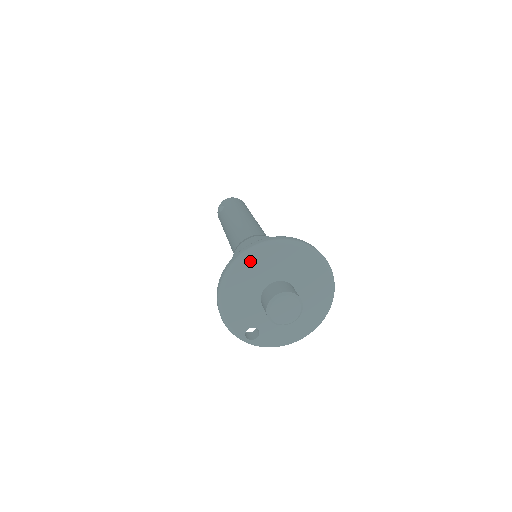
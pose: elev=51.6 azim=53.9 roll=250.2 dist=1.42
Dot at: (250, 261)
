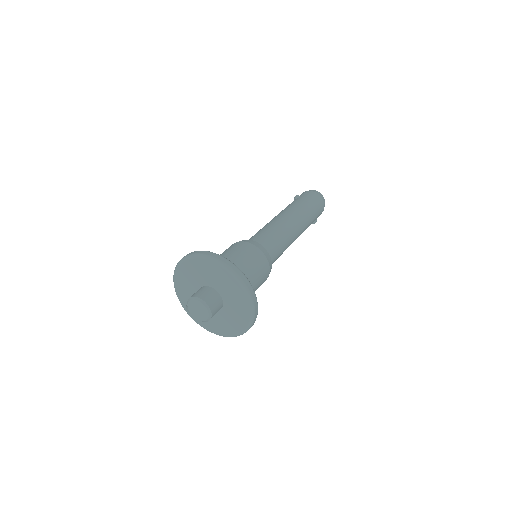
Dot at: (196, 262)
